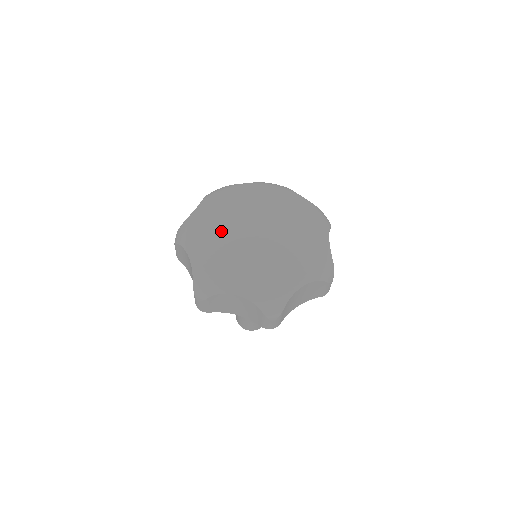
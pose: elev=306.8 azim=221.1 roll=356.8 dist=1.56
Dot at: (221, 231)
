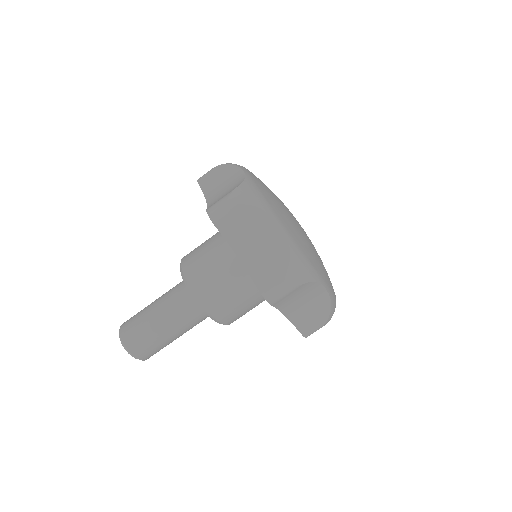
Dot at: (287, 212)
